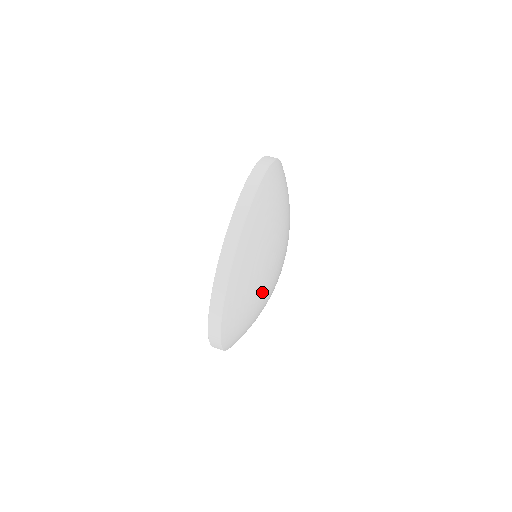
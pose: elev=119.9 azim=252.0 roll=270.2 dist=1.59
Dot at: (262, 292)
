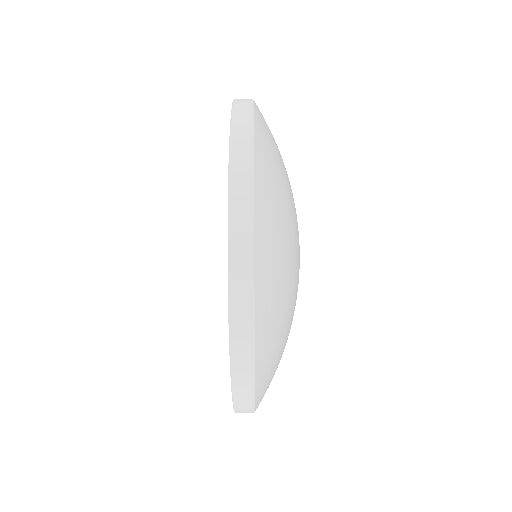
Dot at: (293, 226)
